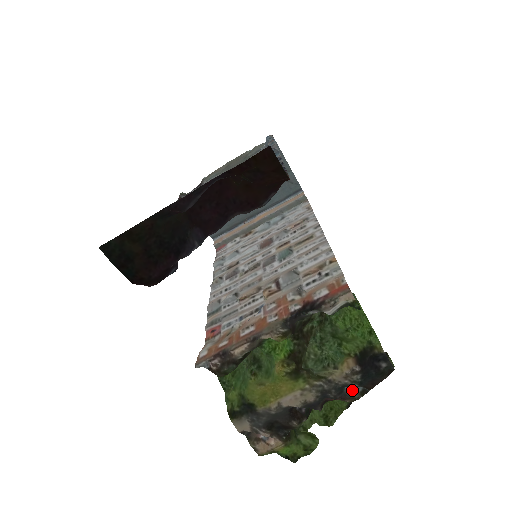
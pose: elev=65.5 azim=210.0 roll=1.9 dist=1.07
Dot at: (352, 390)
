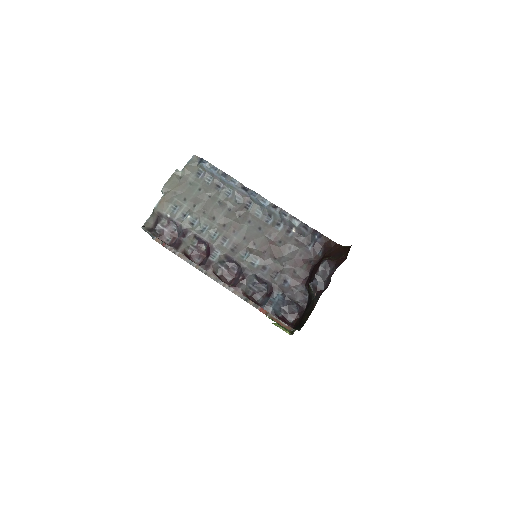
Dot at: occluded
